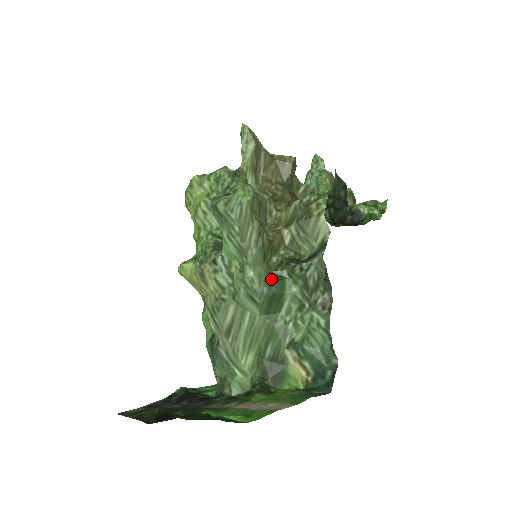
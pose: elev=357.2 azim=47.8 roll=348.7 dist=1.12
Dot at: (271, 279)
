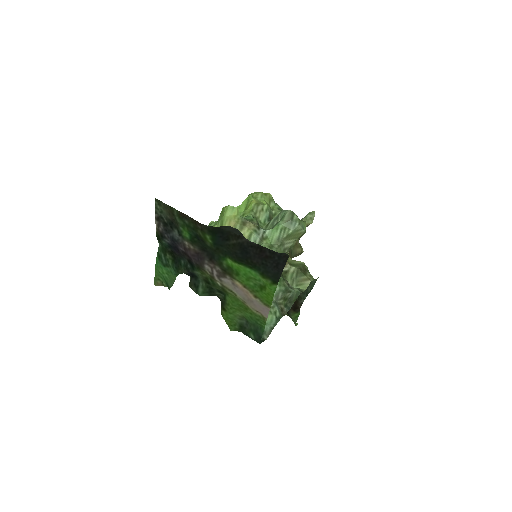
Dot at: occluded
